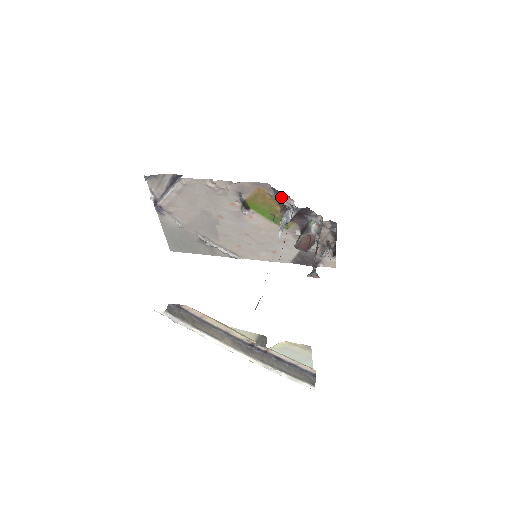
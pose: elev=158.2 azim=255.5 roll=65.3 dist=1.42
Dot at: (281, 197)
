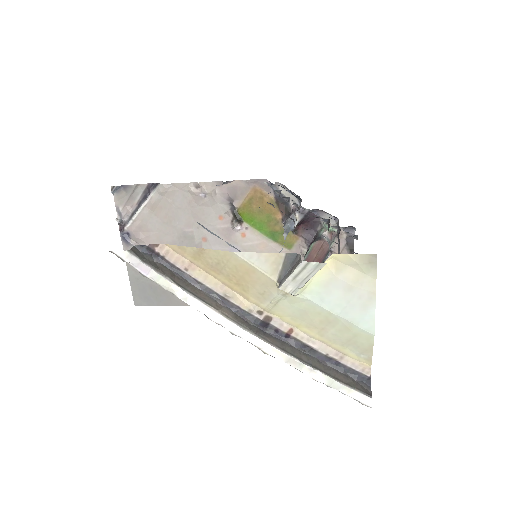
Dot at: (283, 198)
